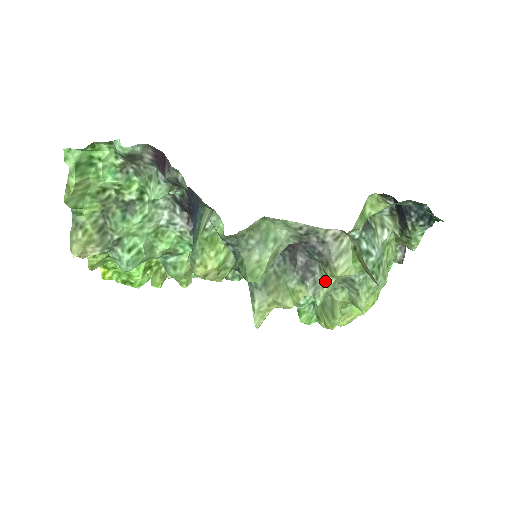
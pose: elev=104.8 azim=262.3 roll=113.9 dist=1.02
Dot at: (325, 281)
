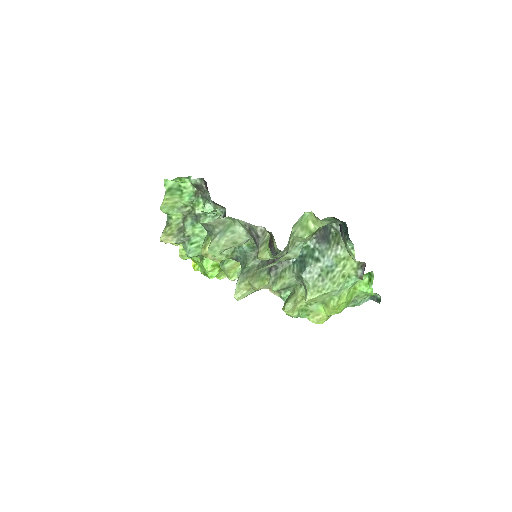
Dot at: (283, 274)
